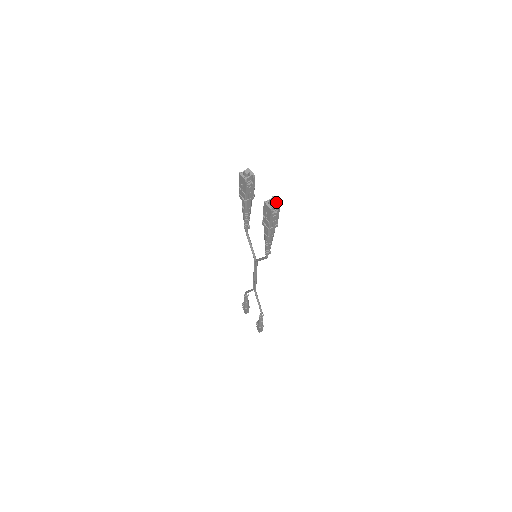
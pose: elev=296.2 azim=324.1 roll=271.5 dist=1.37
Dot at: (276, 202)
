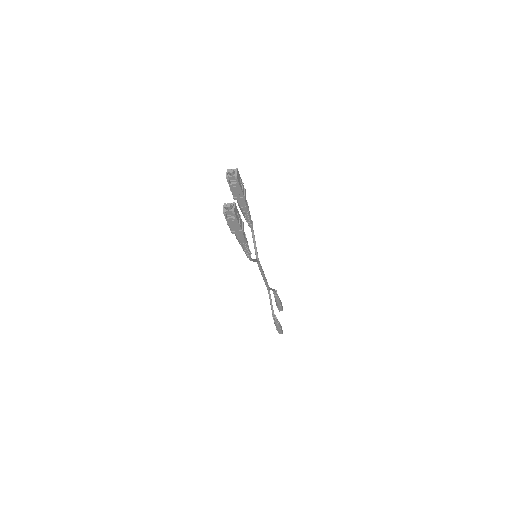
Dot at: (232, 208)
